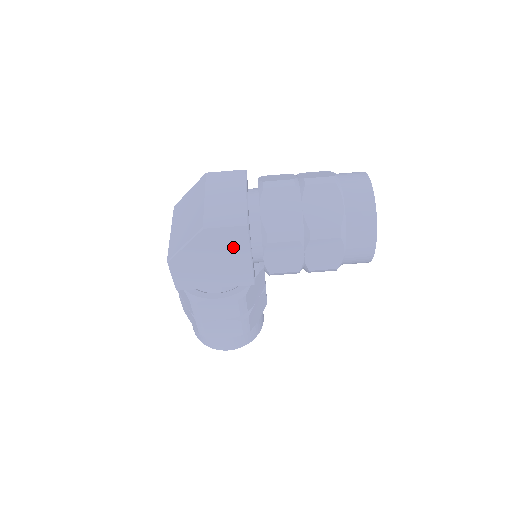
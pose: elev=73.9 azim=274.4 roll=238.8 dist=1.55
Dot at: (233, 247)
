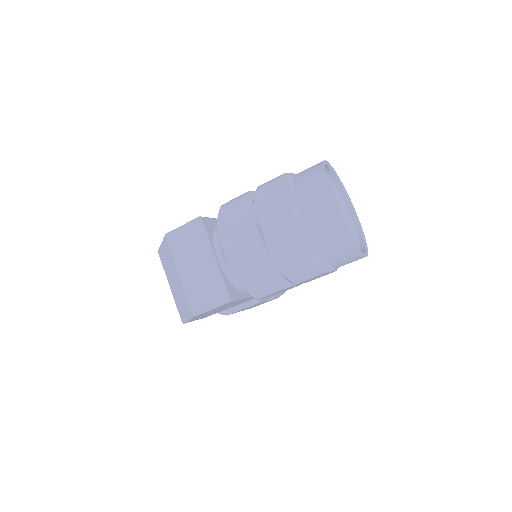
Dot at: (229, 304)
